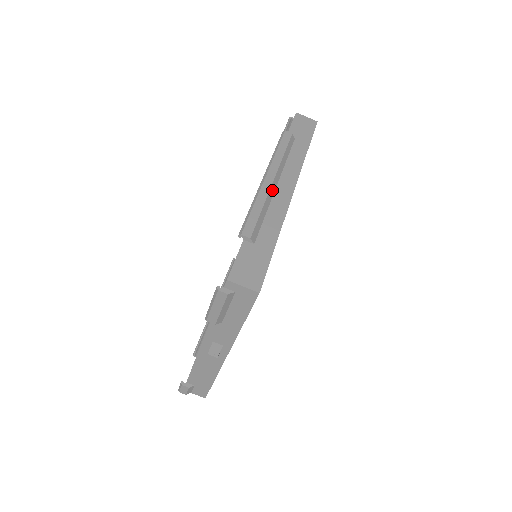
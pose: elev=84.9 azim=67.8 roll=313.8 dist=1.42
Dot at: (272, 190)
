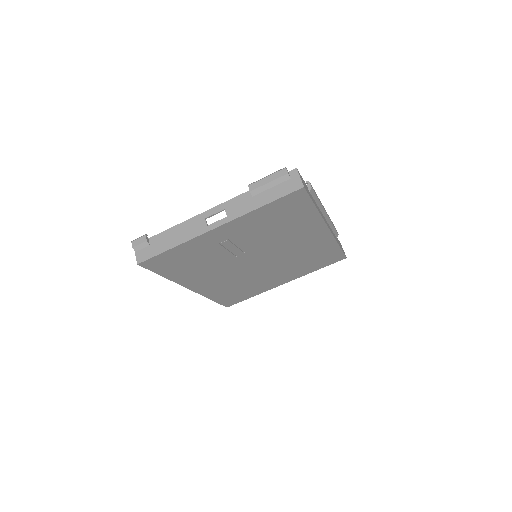
Dot at: (324, 212)
